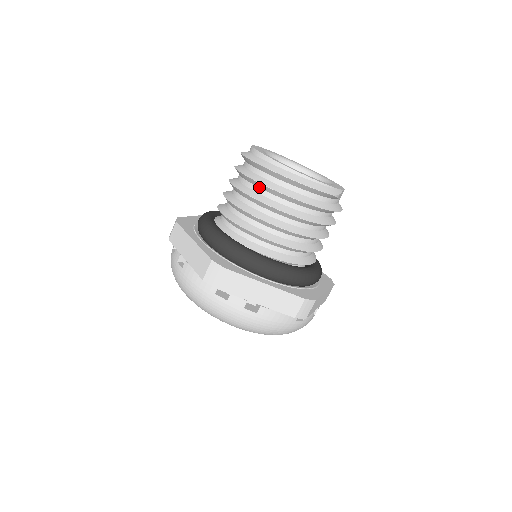
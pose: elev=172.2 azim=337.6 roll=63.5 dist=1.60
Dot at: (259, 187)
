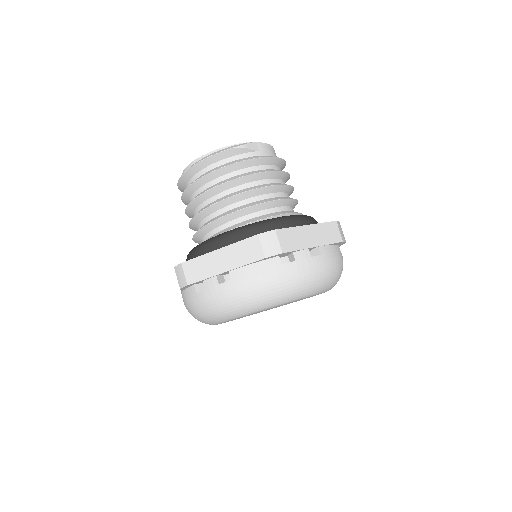
Dot at: (190, 196)
